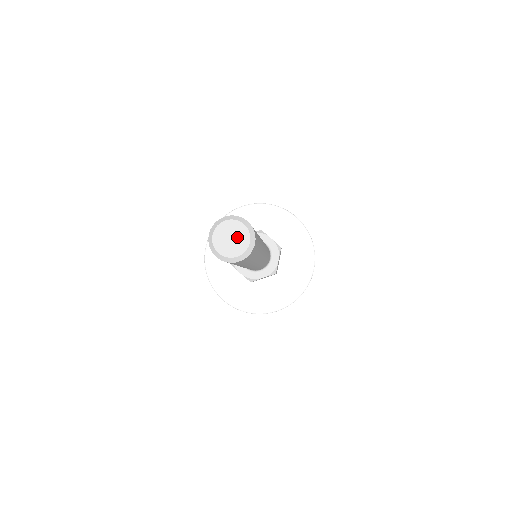
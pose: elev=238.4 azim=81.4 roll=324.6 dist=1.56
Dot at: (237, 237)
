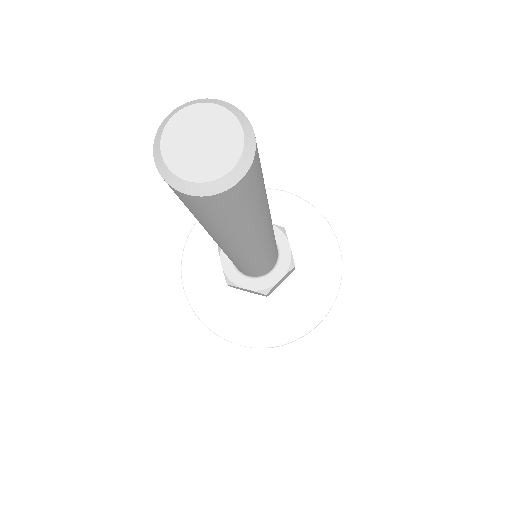
Dot at: (212, 133)
